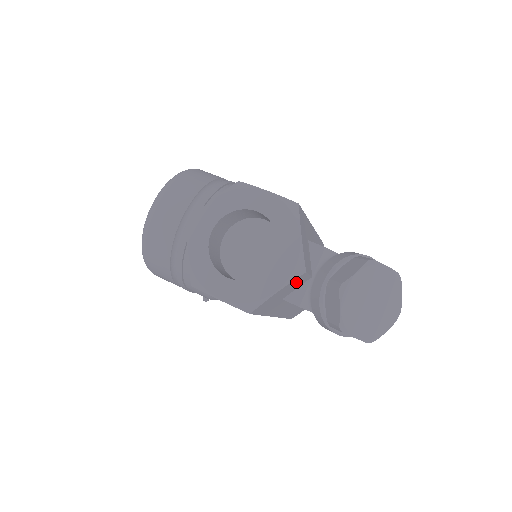
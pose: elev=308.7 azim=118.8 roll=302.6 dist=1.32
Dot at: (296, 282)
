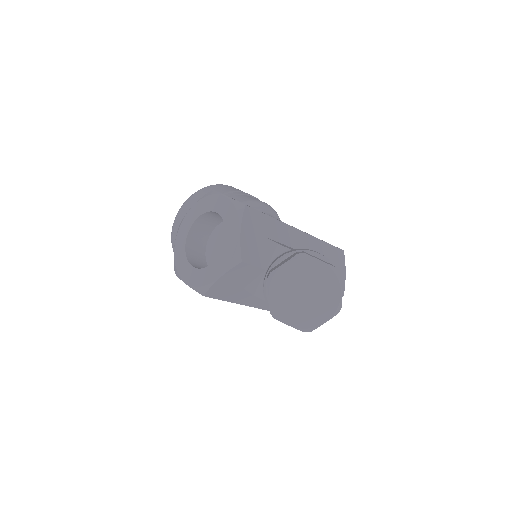
Dot at: (241, 272)
